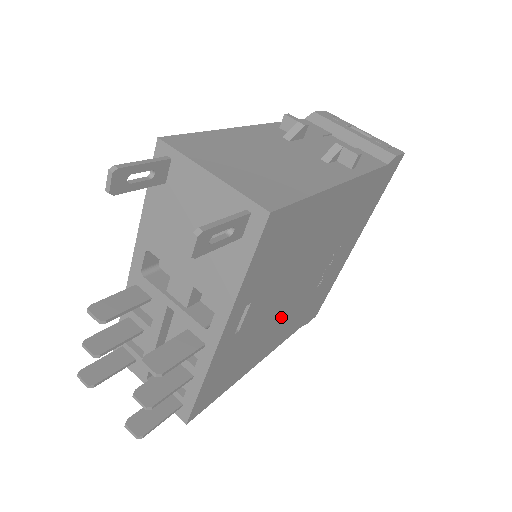
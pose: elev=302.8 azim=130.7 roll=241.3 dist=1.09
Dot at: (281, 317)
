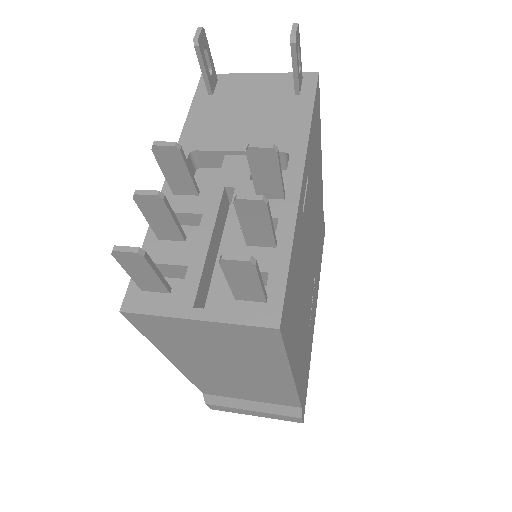
Dot at: (304, 303)
